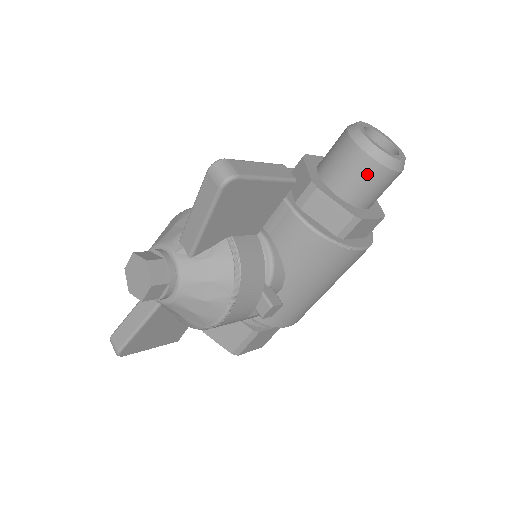
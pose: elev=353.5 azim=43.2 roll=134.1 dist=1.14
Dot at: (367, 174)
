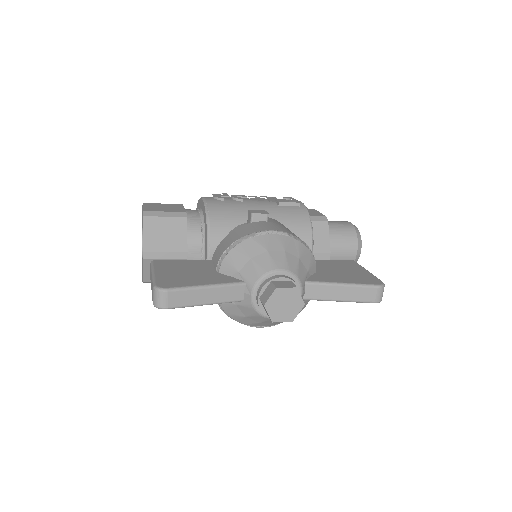
Dot at: occluded
